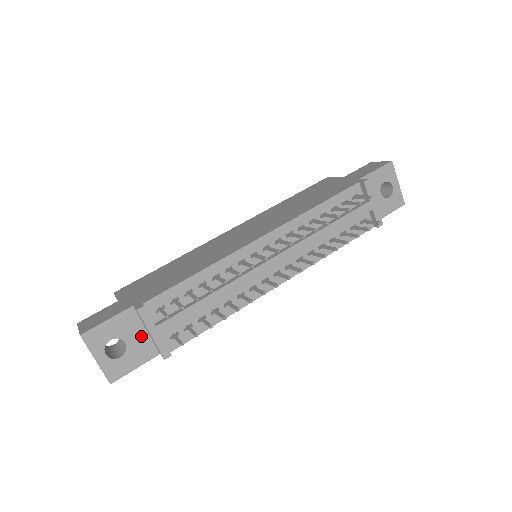
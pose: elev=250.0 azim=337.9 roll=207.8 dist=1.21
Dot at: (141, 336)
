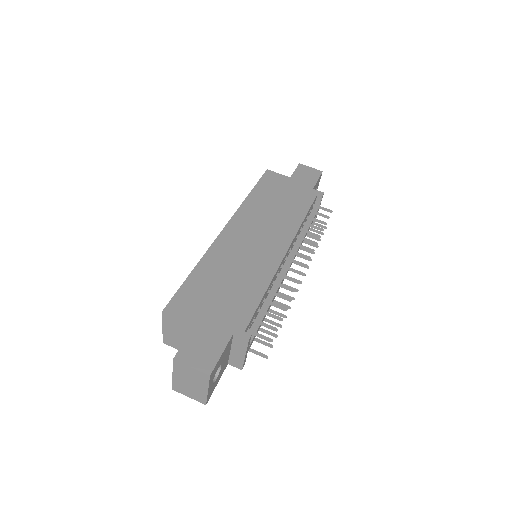
Dot at: (227, 356)
